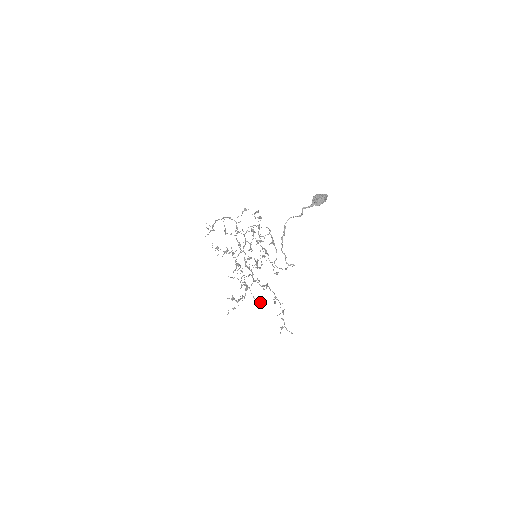
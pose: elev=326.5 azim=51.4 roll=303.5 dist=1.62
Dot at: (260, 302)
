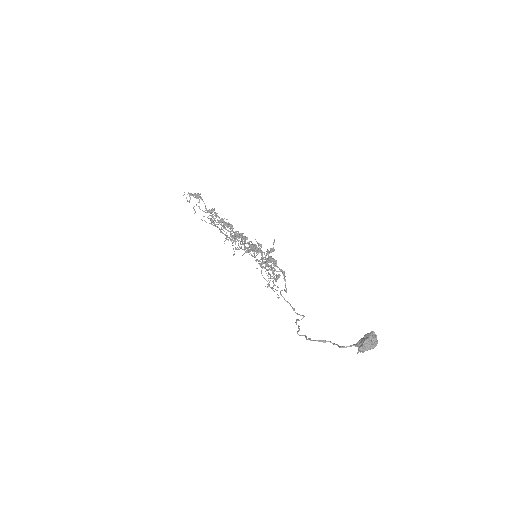
Dot at: occluded
